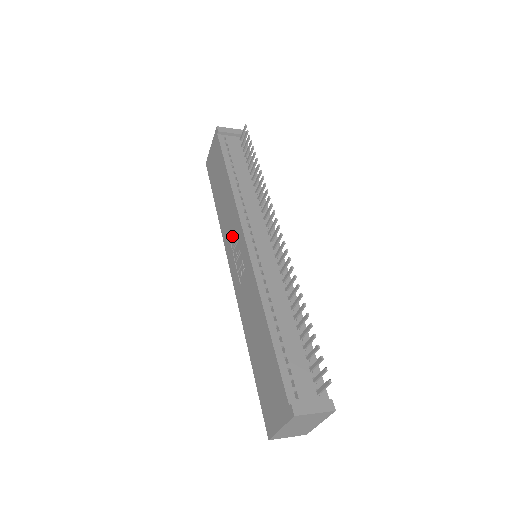
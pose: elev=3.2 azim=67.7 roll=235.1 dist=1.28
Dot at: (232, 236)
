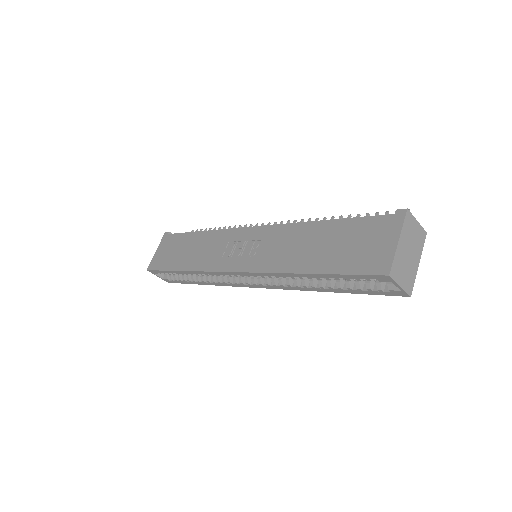
Dot at: (225, 249)
